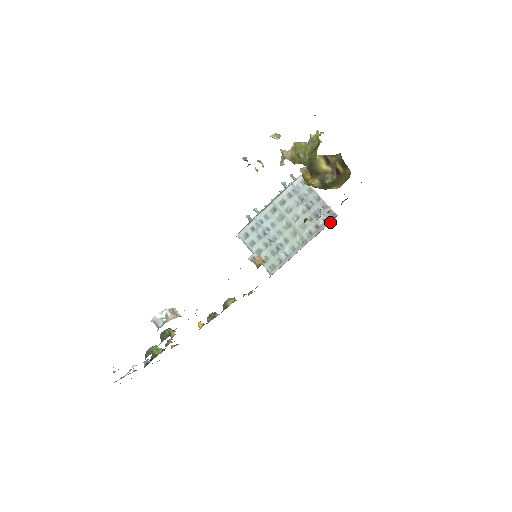
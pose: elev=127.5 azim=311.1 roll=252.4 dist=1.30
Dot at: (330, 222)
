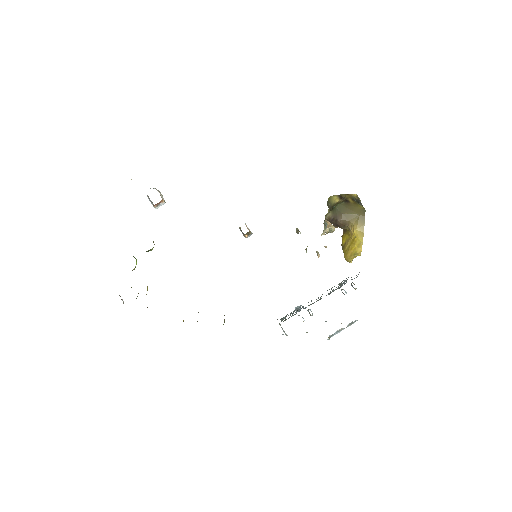
Dot at: occluded
